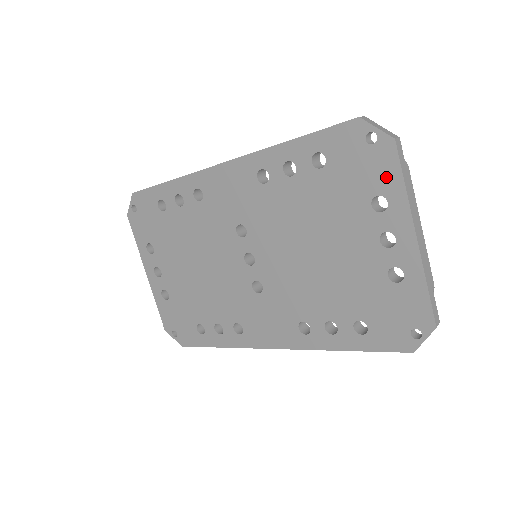
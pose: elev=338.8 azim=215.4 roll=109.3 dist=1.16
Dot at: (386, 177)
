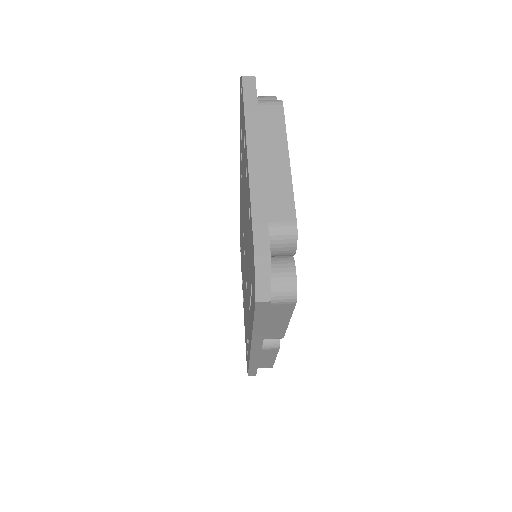
Dot at: (243, 115)
